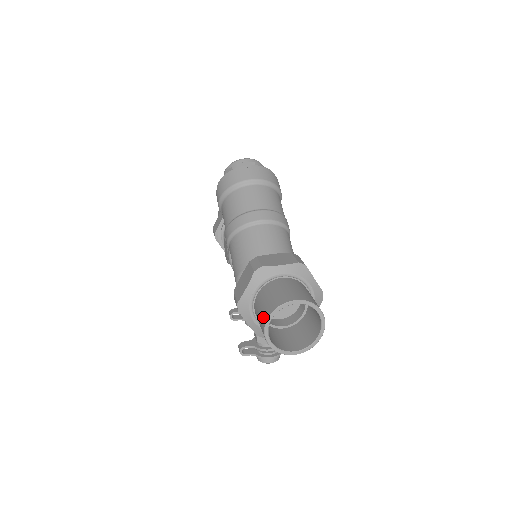
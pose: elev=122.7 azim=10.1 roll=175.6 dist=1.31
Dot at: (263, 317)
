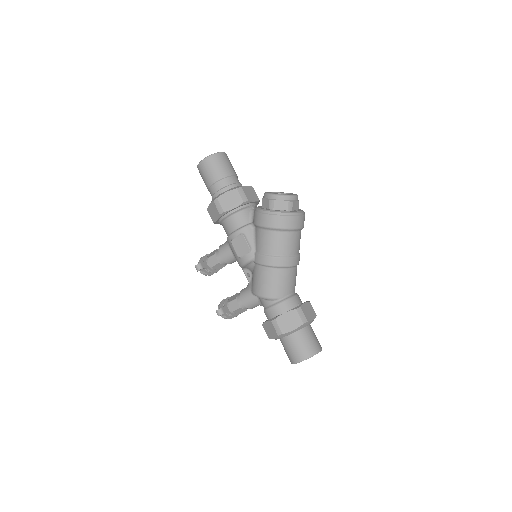
Dot at: (302, 354)
